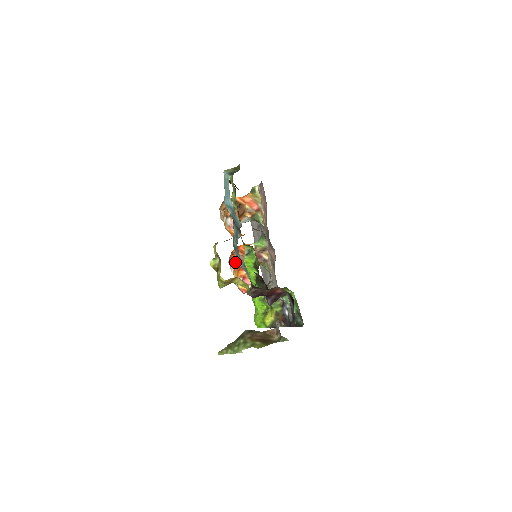
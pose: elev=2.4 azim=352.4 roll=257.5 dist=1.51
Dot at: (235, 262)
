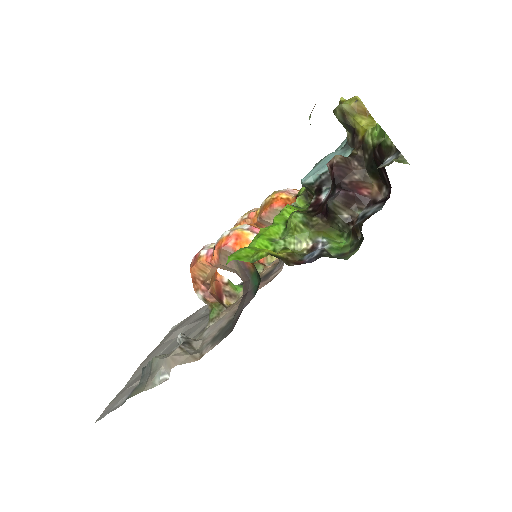
Dot at: occluded
